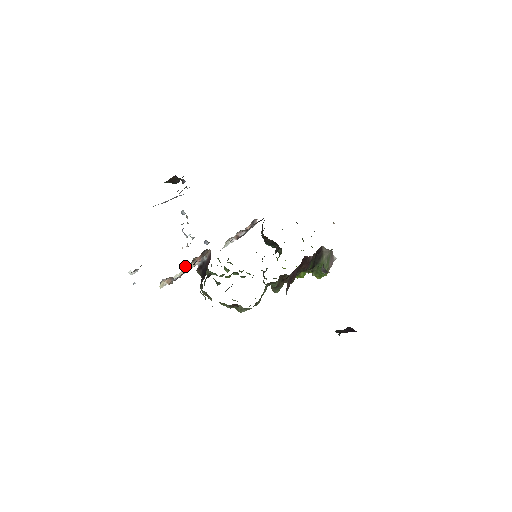
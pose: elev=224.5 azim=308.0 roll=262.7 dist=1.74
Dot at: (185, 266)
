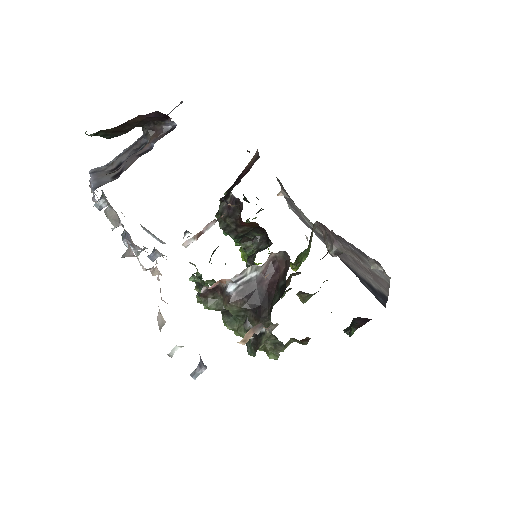
Dot at: occluded
